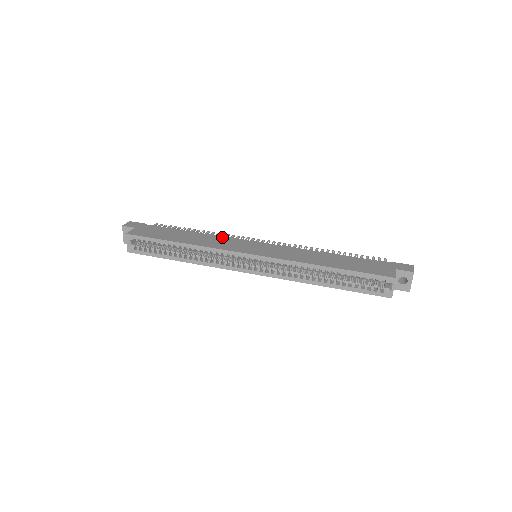
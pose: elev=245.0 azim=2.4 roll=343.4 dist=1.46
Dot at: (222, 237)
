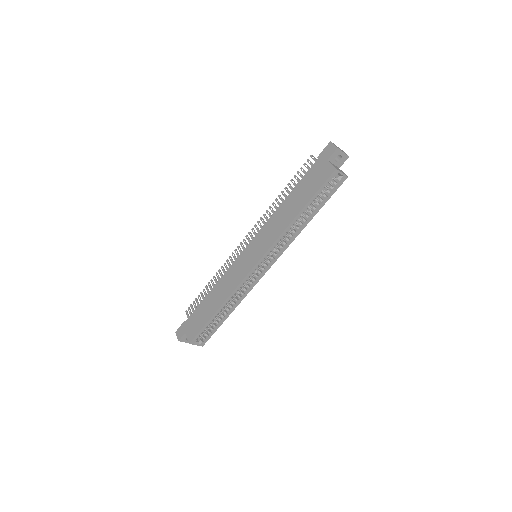
Dot at: (226, 273)
